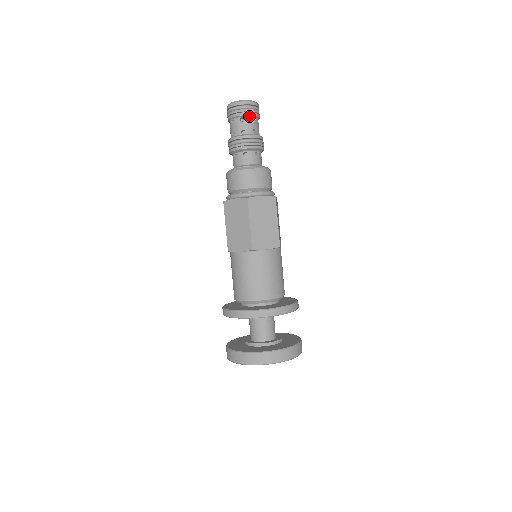
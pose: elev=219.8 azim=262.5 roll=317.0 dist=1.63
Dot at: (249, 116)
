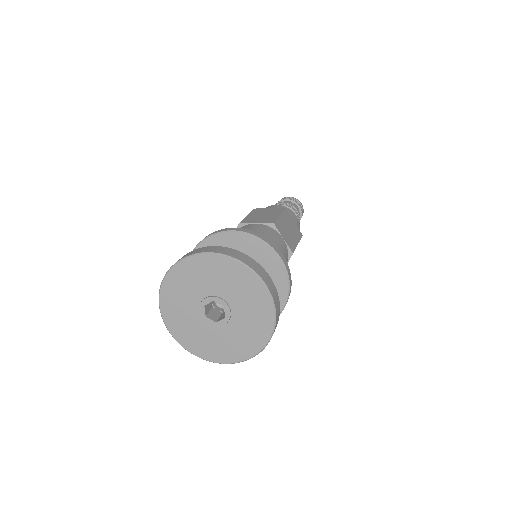
Dot at: (298, 207)
